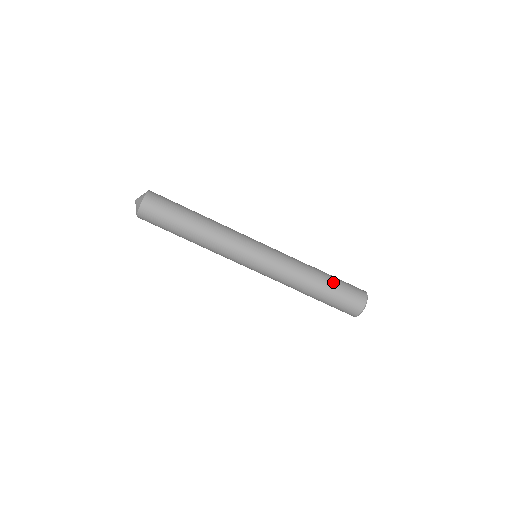
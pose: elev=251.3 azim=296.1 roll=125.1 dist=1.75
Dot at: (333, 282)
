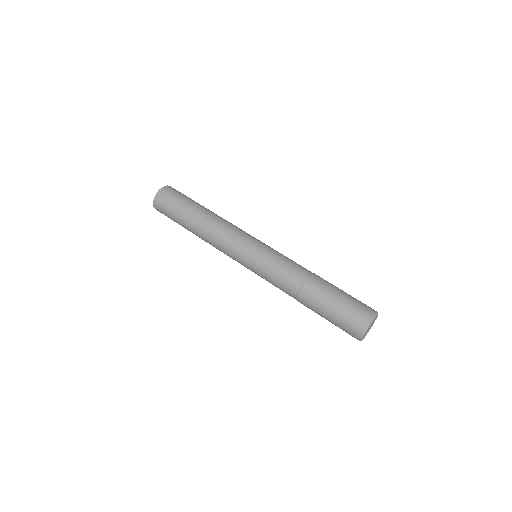
Dot at: (332, 292)
